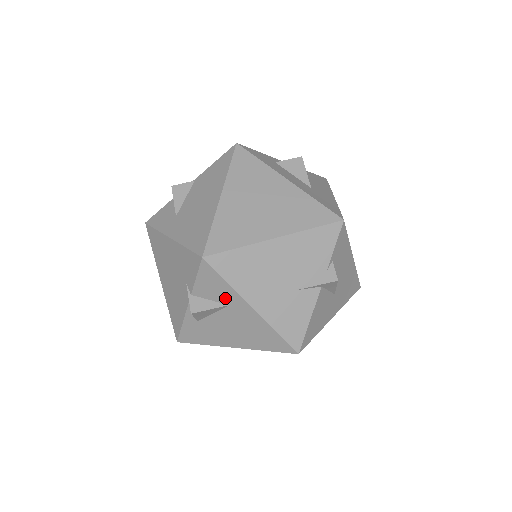
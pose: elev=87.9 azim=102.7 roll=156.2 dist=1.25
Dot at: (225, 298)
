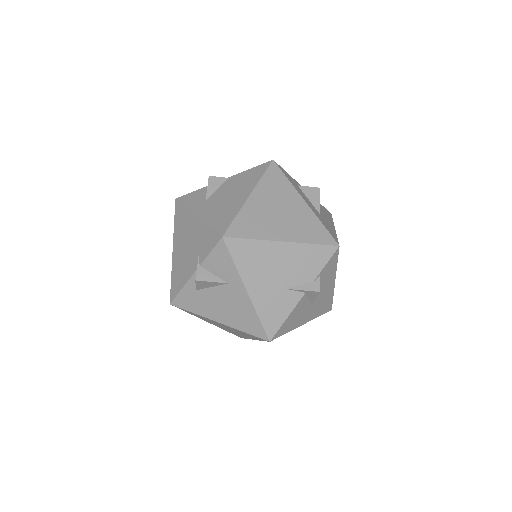
Dot at: (227, 276)
